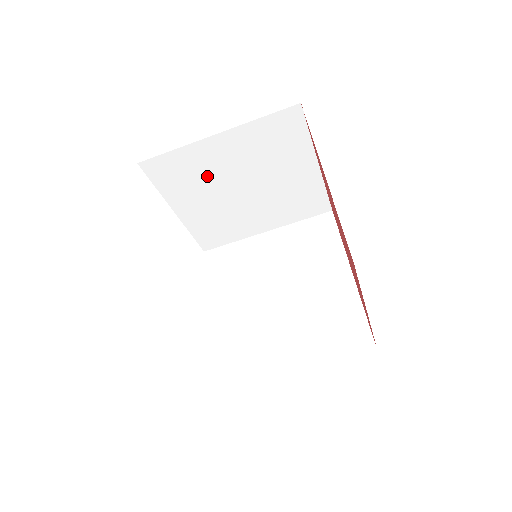
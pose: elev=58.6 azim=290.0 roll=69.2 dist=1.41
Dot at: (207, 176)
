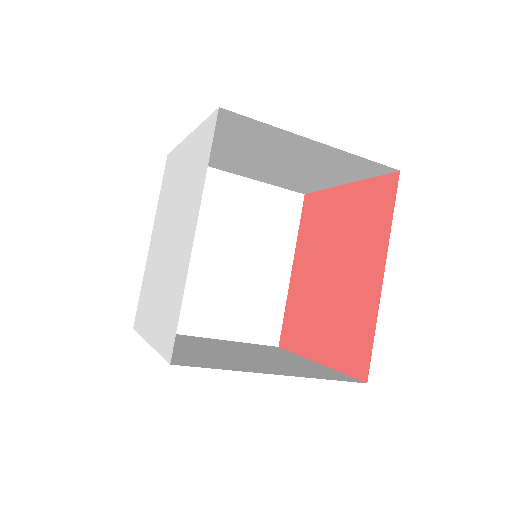
Dot at: (261, 144)
